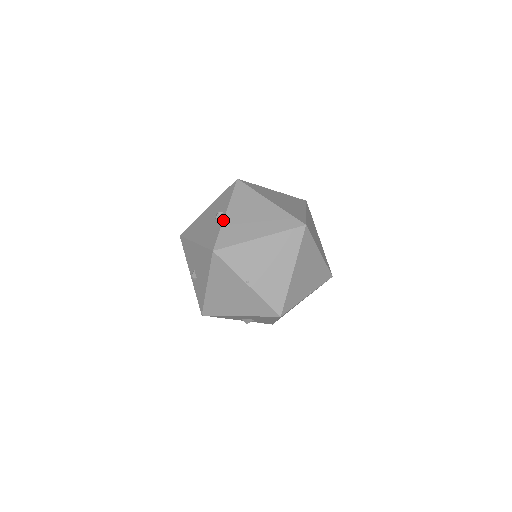
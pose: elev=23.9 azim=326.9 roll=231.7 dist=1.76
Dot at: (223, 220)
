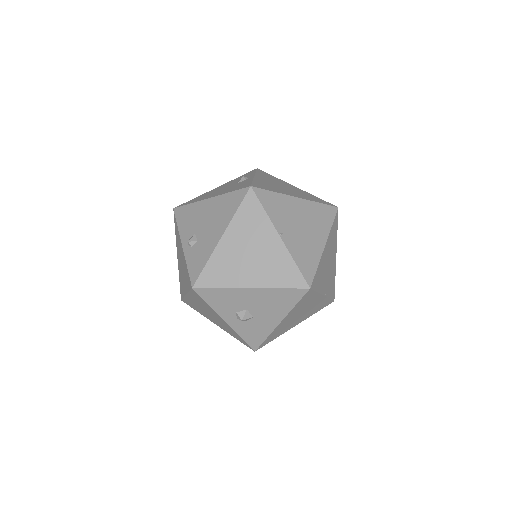
Dot at: (254, 178)
